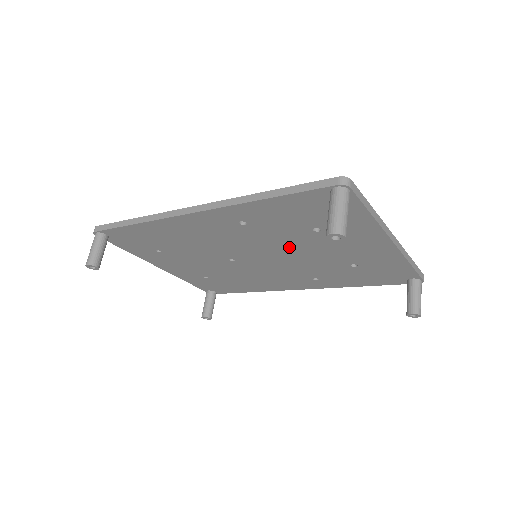
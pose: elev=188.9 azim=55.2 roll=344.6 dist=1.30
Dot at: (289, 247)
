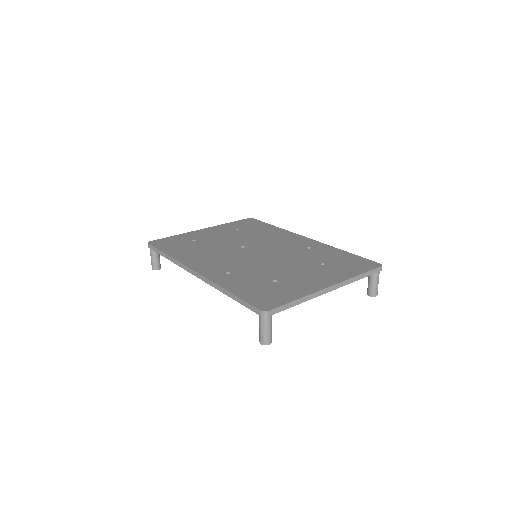
Dot at: occluded
